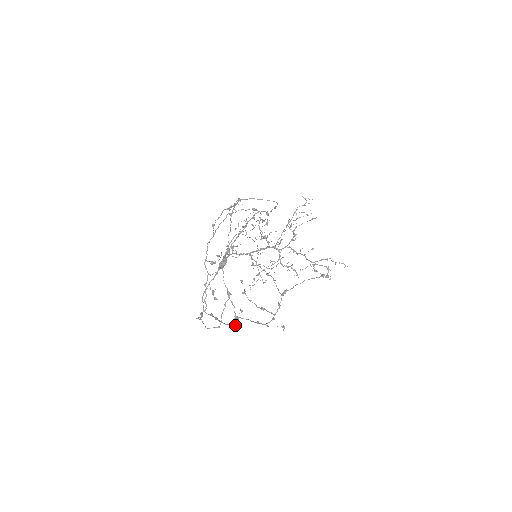
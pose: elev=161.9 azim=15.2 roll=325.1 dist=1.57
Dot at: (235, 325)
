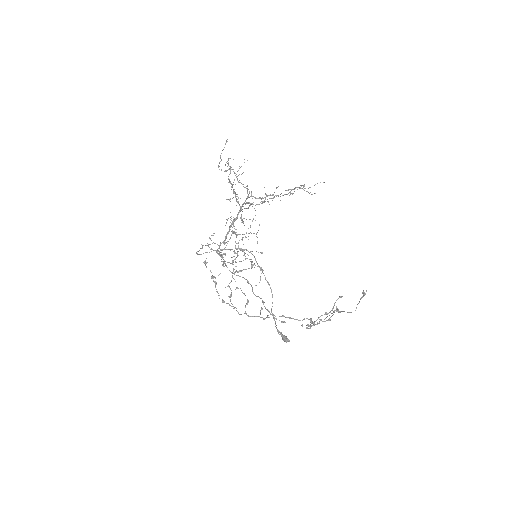
Dot at: occluded
